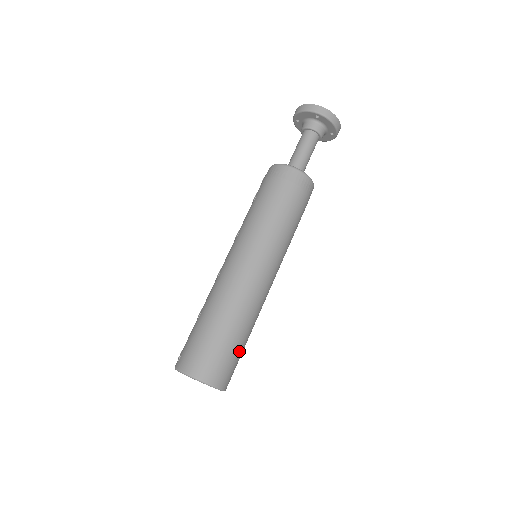
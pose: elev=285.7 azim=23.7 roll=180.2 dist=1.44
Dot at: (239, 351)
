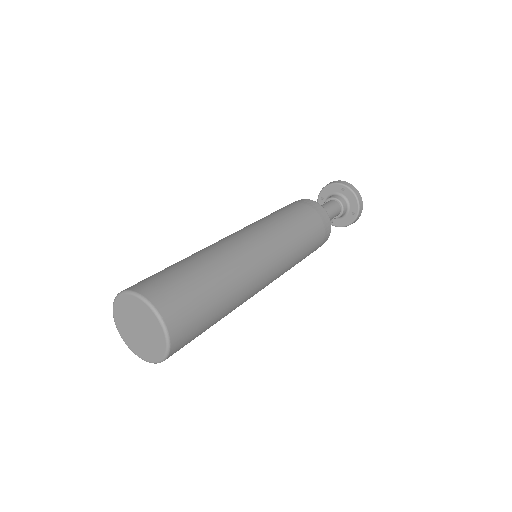
Dot at: (208, 308)
